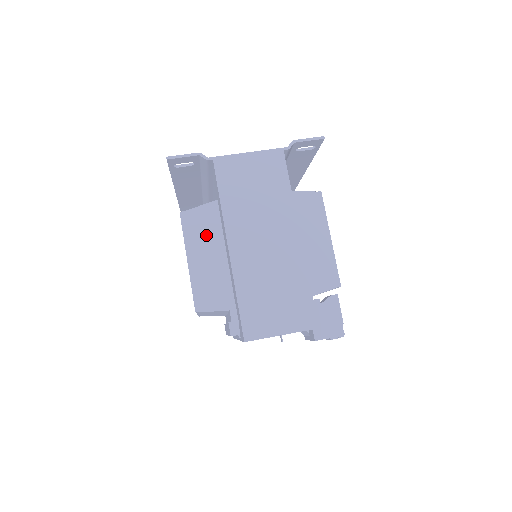
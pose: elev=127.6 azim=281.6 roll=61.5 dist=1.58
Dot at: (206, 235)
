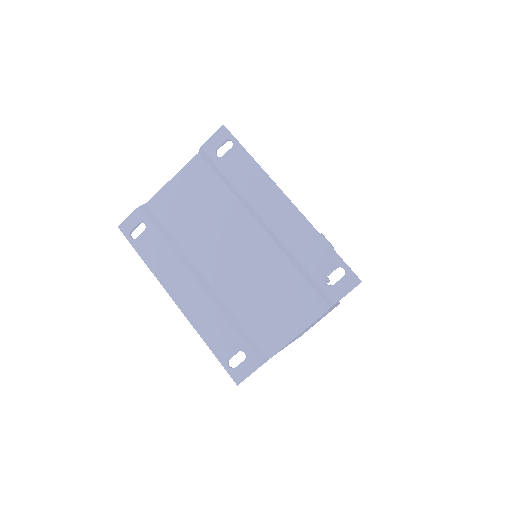
Dot at: occluded
